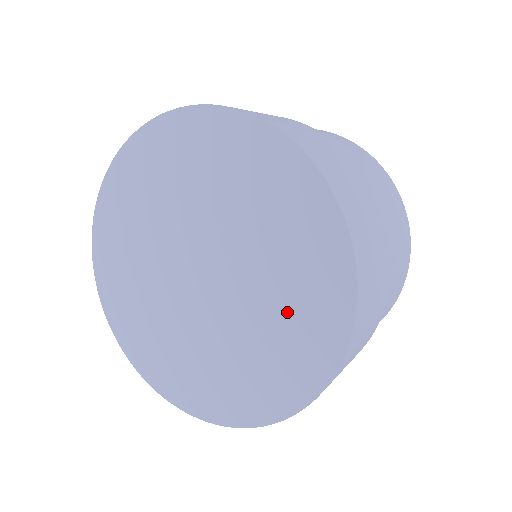
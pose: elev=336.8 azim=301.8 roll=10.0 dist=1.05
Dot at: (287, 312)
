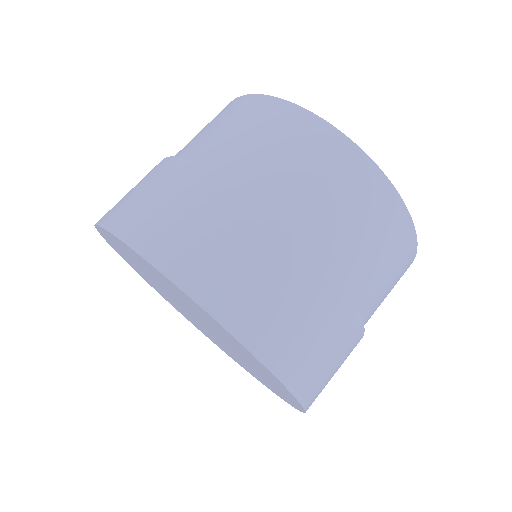
Dot at: (248, 360)
